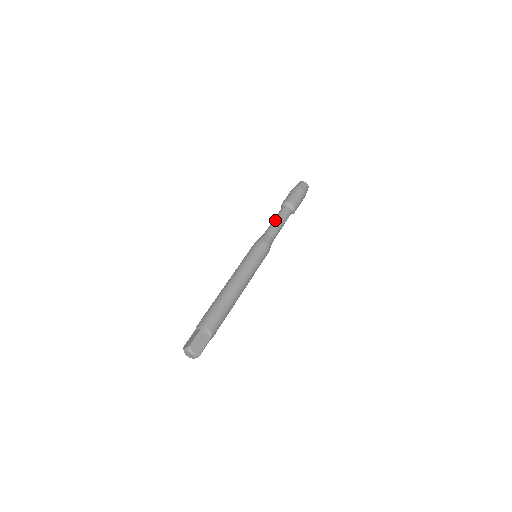
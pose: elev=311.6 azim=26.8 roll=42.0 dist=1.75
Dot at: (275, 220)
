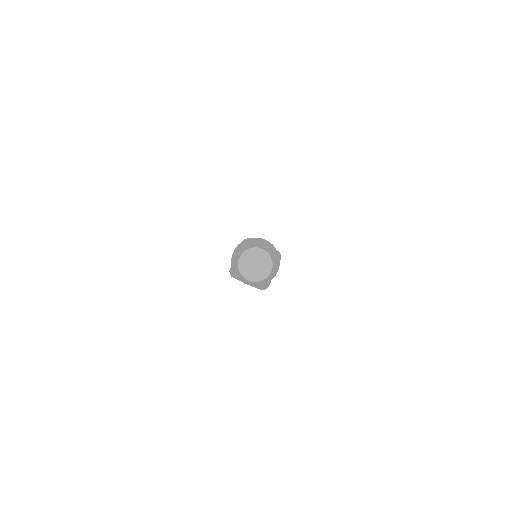
Dot at: occluded
